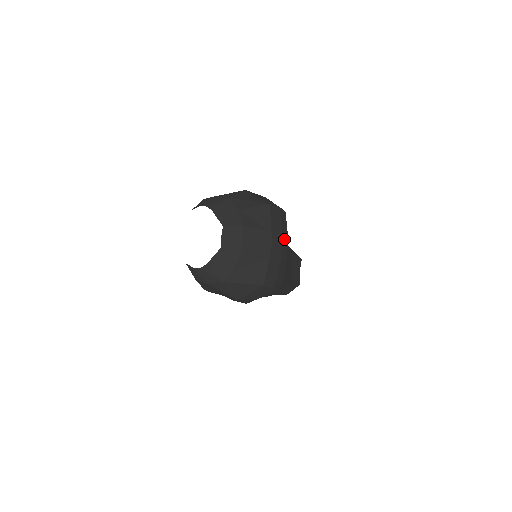
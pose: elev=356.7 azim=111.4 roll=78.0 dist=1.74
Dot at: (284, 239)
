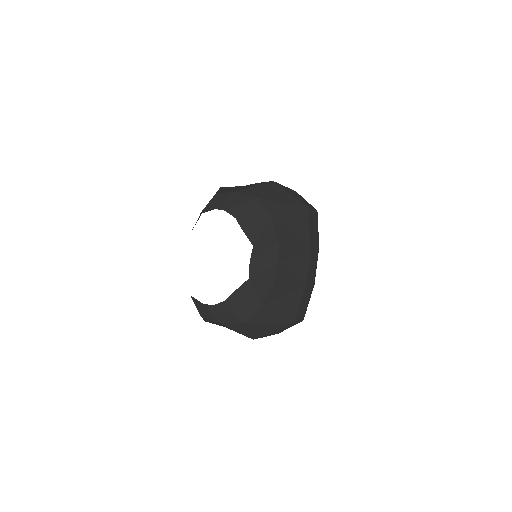
Dot at: occluded
